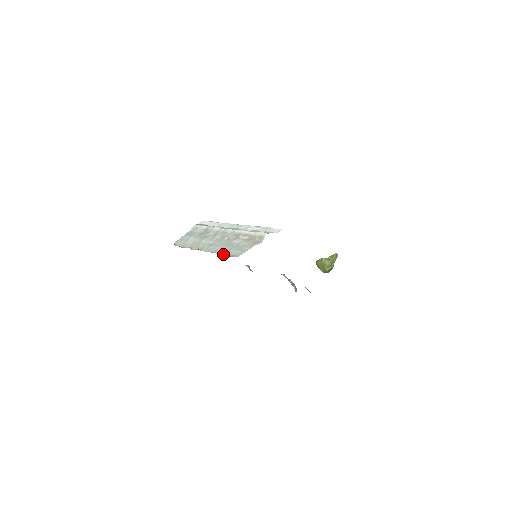
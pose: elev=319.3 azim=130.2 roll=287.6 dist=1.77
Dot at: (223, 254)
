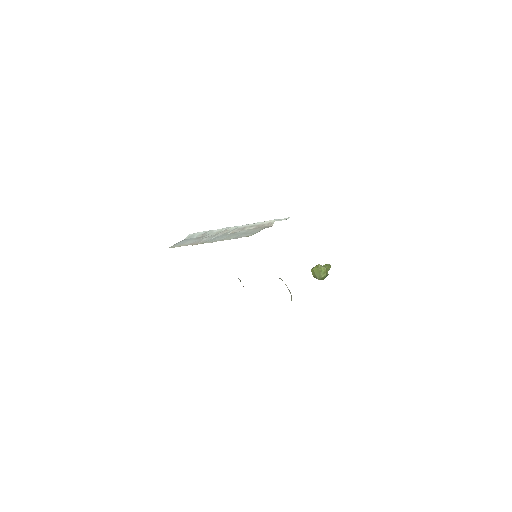
Dot at: (232, 238)
